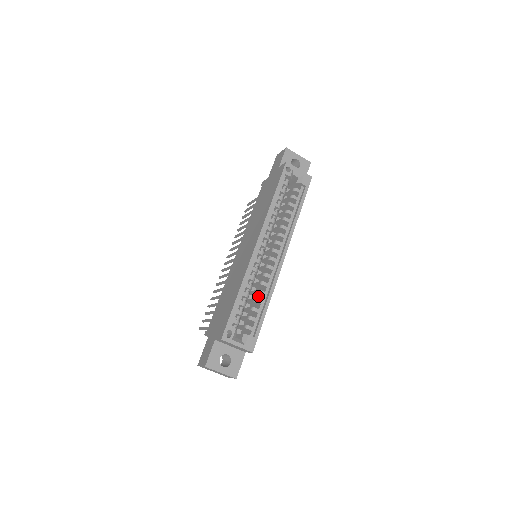
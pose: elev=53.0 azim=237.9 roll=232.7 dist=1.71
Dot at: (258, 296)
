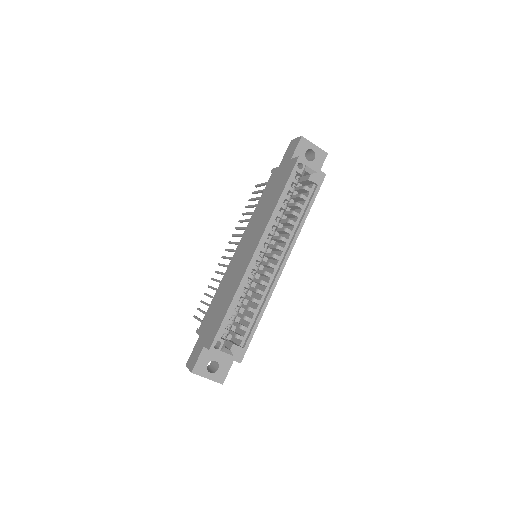
Dot at: (253, 302)
